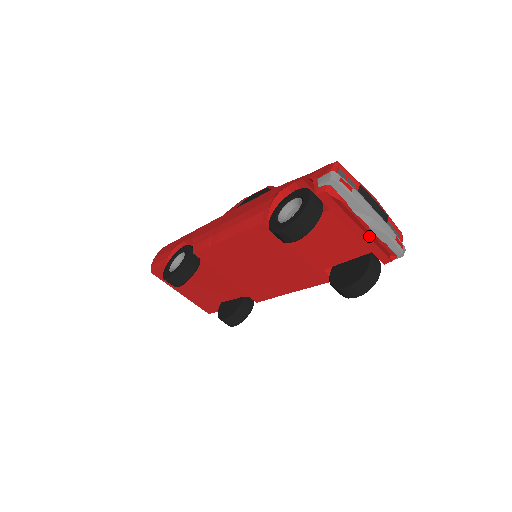
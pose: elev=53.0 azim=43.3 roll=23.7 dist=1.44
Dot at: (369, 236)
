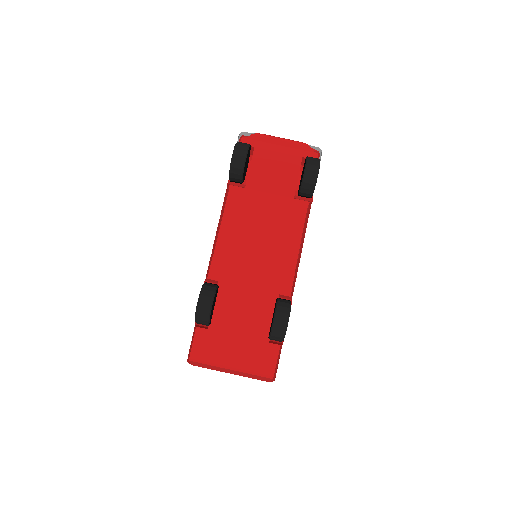
Dot at: (289, 146)
